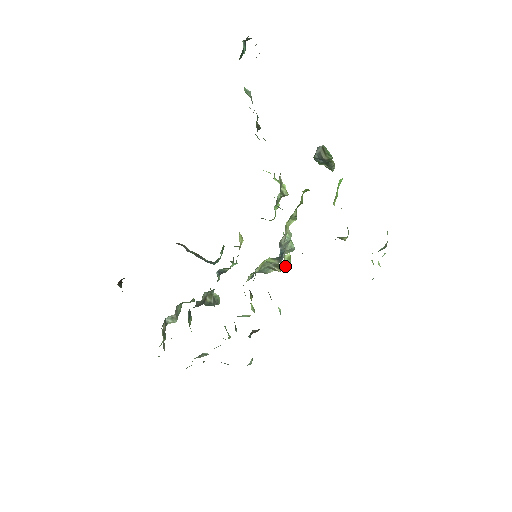
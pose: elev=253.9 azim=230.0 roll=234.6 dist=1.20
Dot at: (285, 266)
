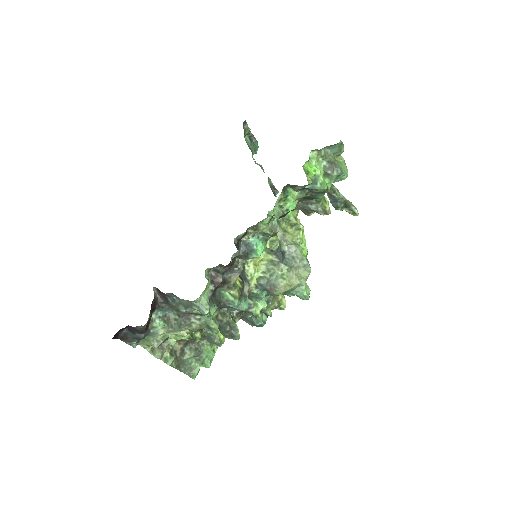
Dot at: (270, 244)
